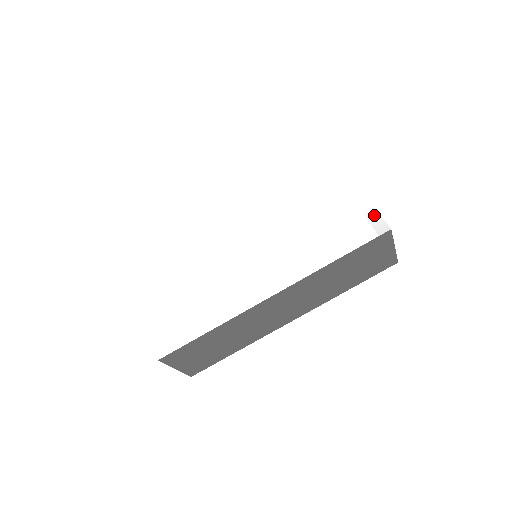
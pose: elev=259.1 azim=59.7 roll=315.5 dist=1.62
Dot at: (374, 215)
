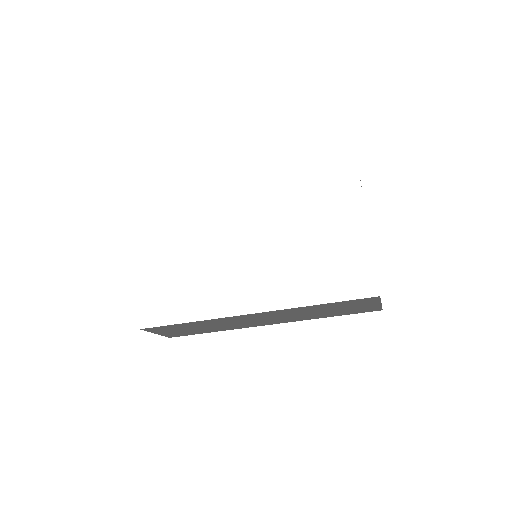
Dot at: (371, 274)
